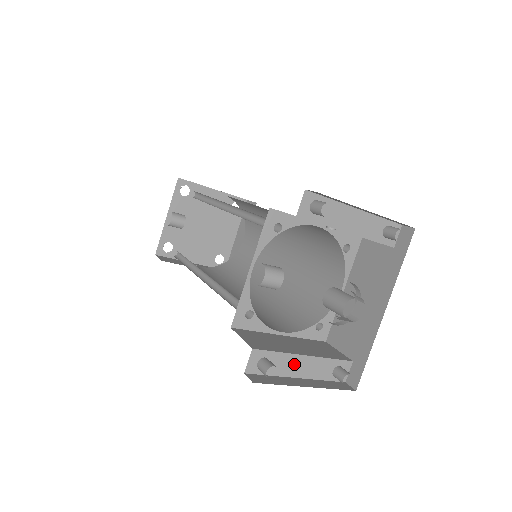
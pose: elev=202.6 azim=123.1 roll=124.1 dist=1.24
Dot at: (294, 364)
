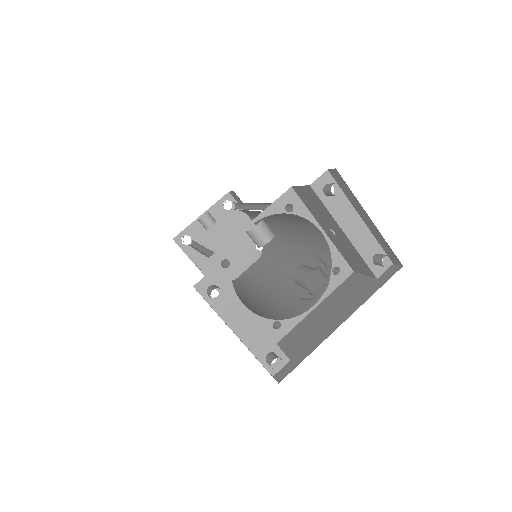
Dot at: (238, 316)
